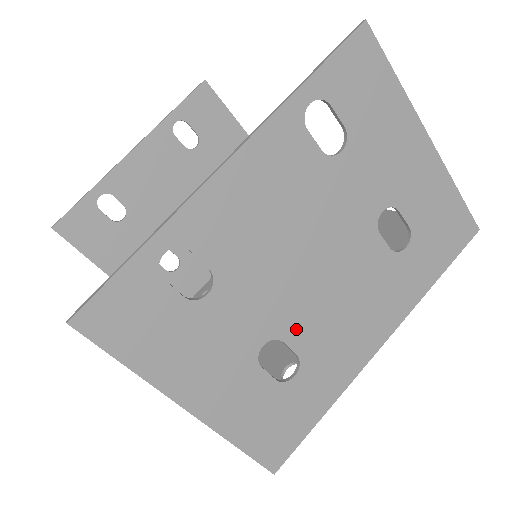
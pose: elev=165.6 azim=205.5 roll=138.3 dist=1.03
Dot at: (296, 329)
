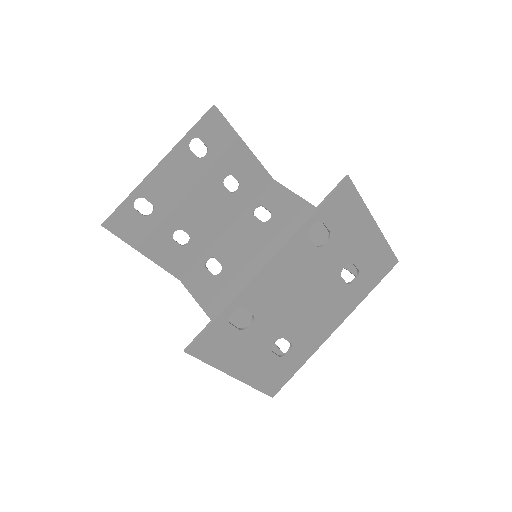
Dot at: (292, 332)
